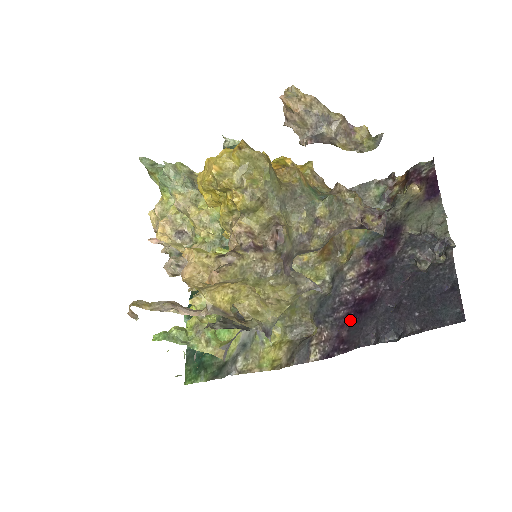
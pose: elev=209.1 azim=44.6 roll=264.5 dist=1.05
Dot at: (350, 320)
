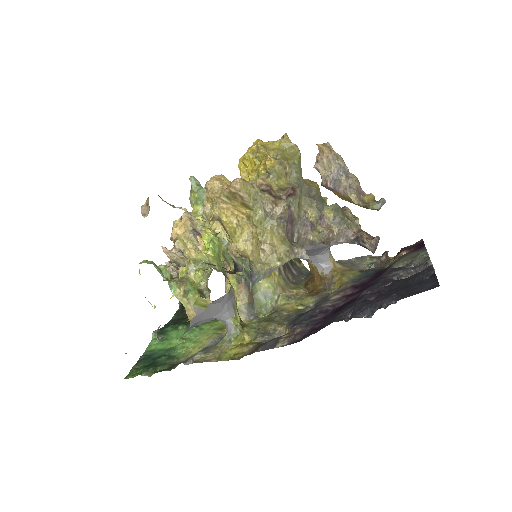
Dot at: (327, 318)
